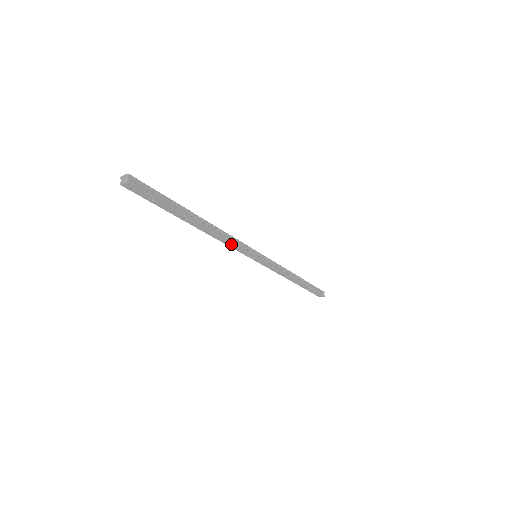
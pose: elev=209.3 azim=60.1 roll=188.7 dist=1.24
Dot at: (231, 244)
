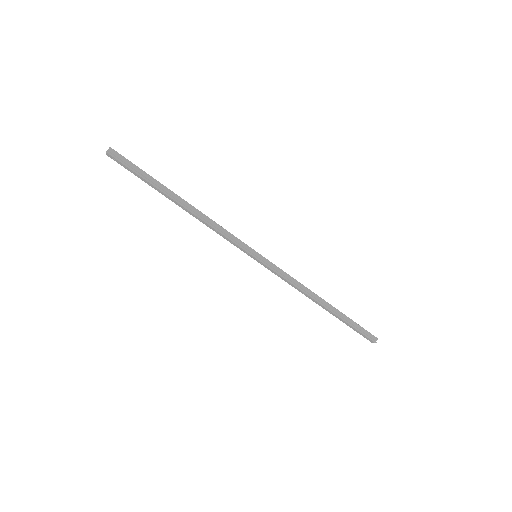
Dot at: (219, 233)
